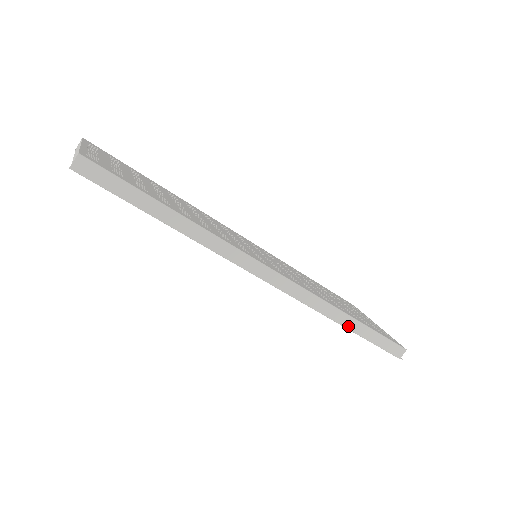
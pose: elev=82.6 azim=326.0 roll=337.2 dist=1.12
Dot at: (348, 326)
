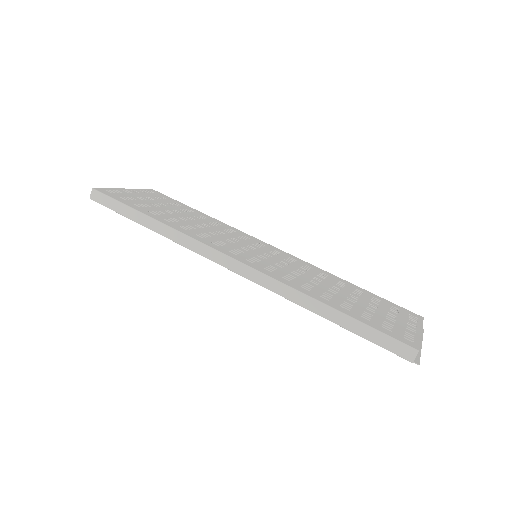
Dot at: (324, 315)
